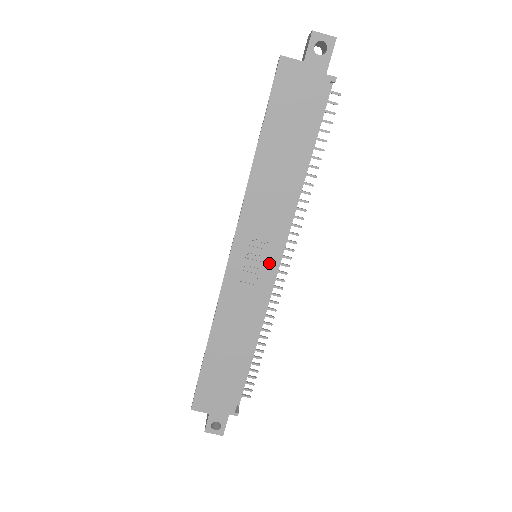
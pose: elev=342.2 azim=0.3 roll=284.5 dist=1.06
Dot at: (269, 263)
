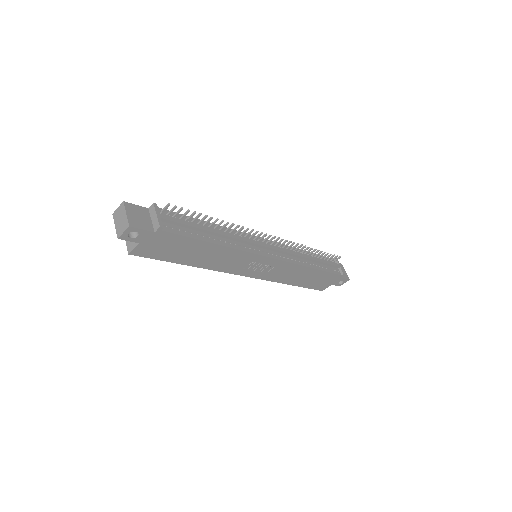
Dot at: (266, 261)
